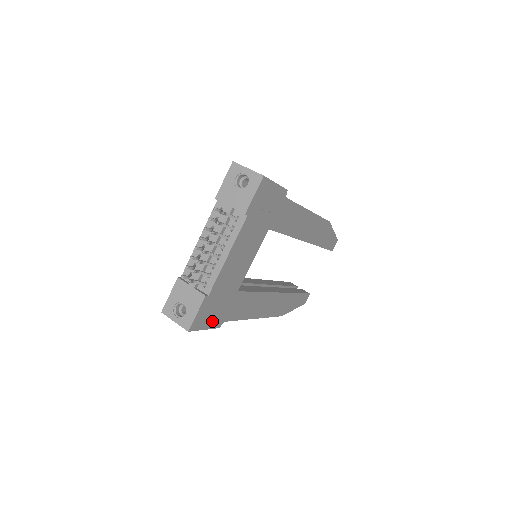
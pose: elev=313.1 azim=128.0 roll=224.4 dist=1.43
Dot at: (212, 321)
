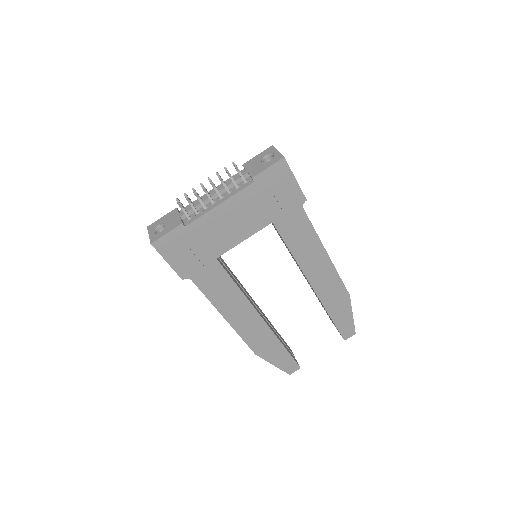
Dot at: (178, 262)
